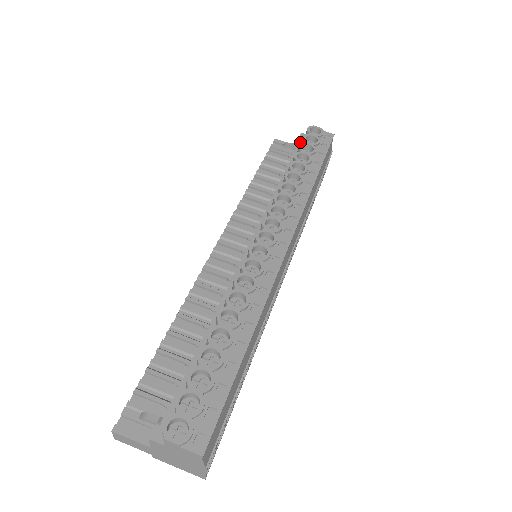
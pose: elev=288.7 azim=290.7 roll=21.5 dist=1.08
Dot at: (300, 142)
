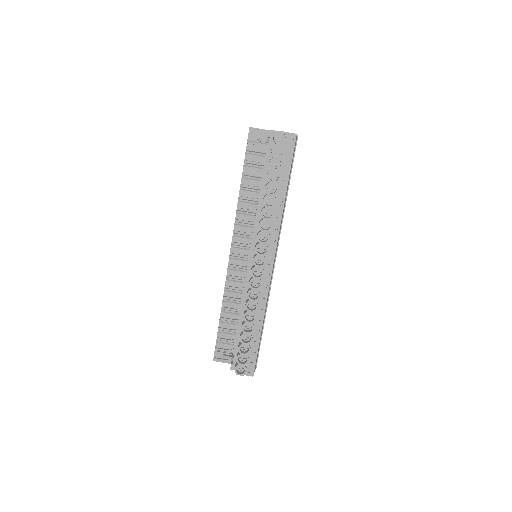
Dot at: (270, 144)
